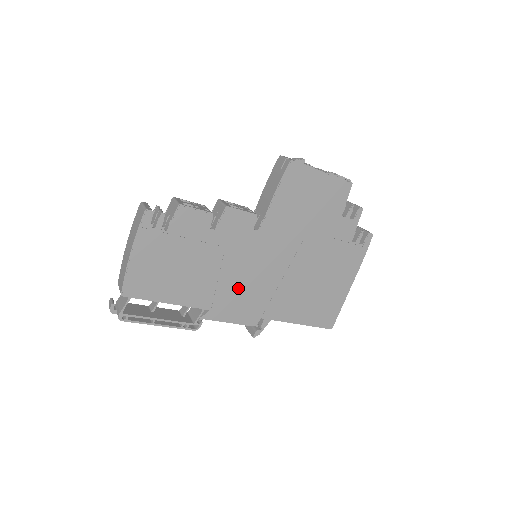
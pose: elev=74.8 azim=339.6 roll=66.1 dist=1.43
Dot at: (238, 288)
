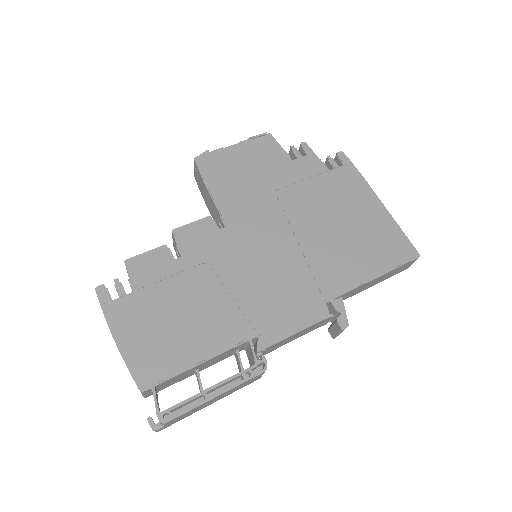
Dot at: (264, 291)
